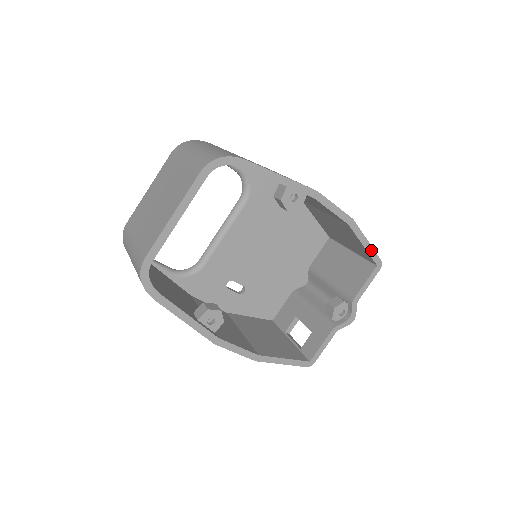
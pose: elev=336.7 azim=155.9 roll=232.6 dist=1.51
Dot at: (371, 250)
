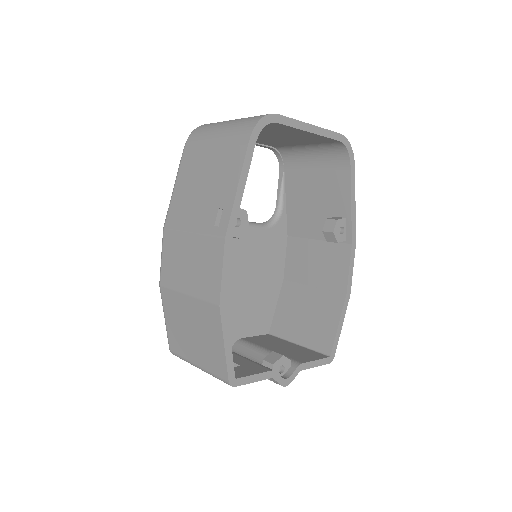
Dot at: (338, 337)
